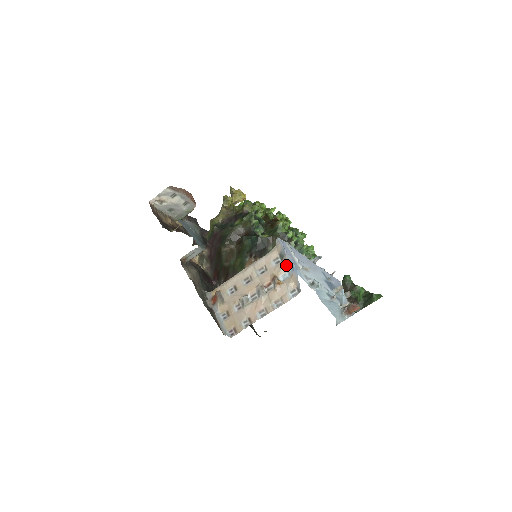
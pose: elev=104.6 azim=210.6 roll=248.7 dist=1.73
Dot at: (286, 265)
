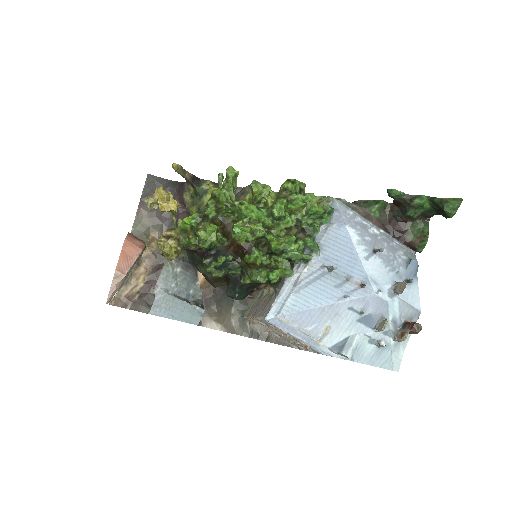
Dot at: occluded
